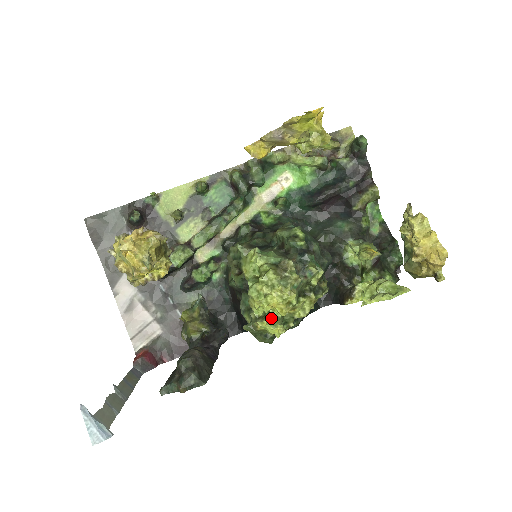
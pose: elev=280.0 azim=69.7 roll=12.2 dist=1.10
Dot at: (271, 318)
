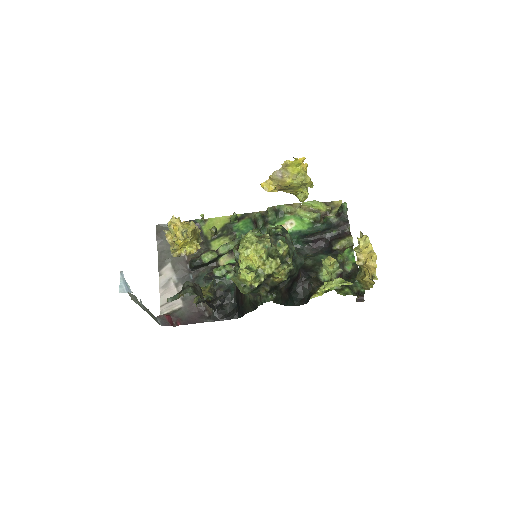
Dot at: (249, 270)
